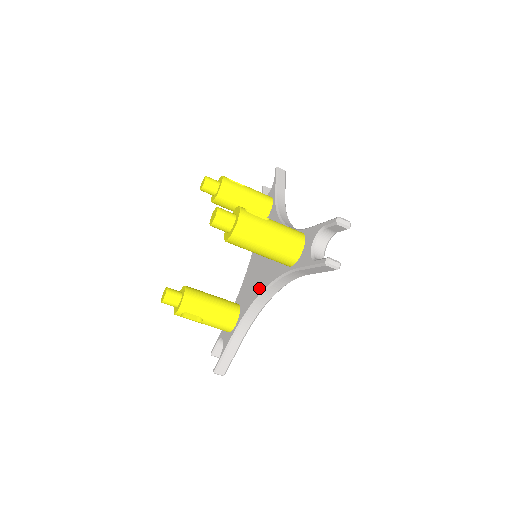
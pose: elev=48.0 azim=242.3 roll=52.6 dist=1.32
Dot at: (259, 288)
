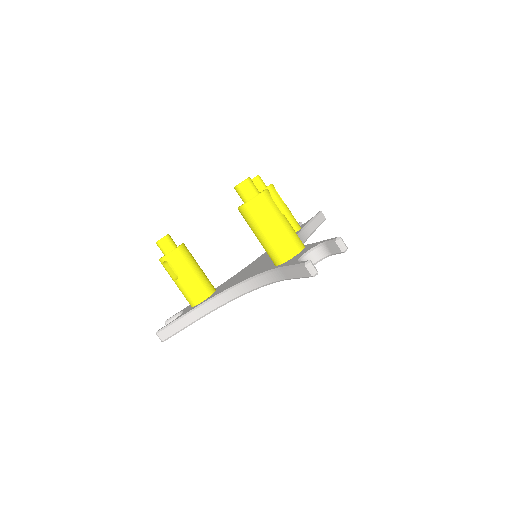
Dot at: (241, 280)
